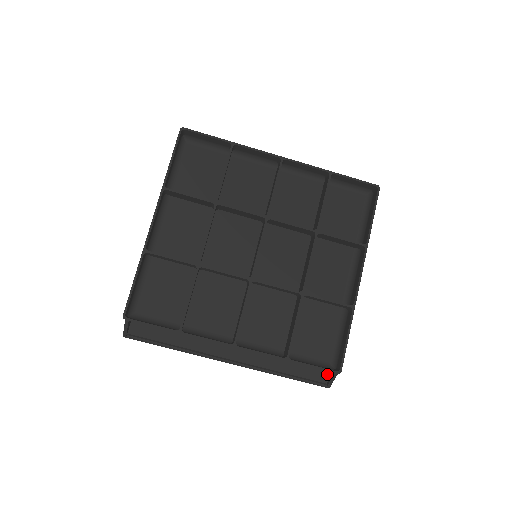
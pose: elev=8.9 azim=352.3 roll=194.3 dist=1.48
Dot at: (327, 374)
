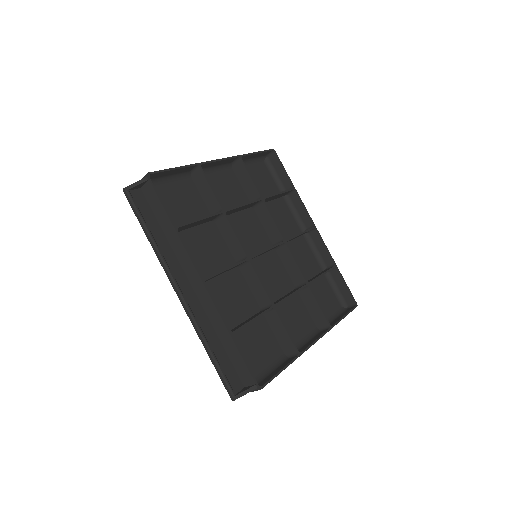
Dot at: (241, 387)
